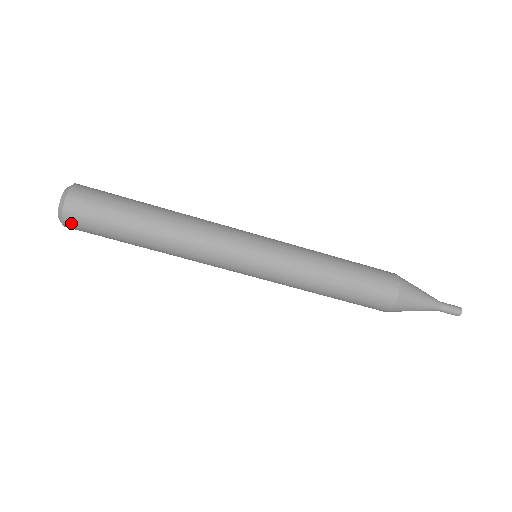
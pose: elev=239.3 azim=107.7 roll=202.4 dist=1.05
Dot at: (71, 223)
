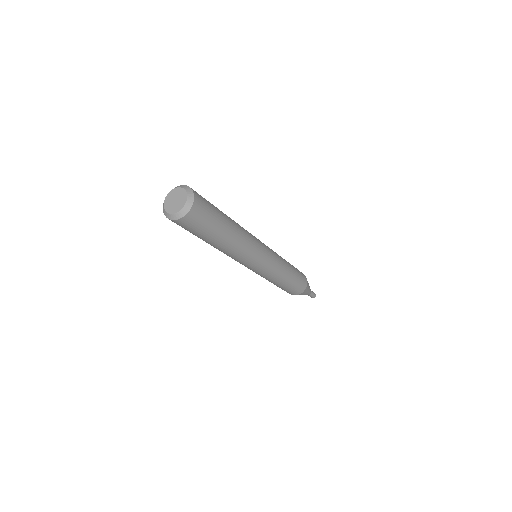
Dot at: occluded
